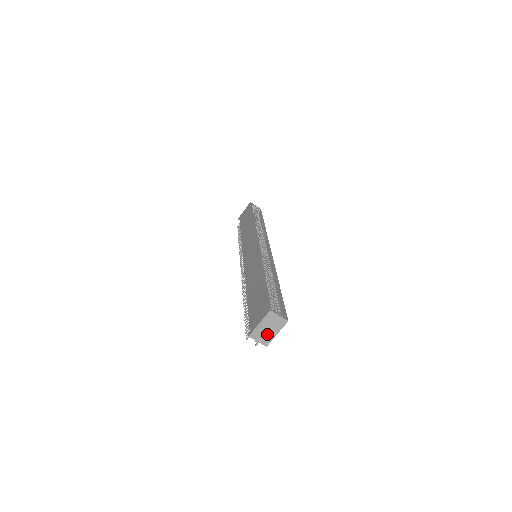
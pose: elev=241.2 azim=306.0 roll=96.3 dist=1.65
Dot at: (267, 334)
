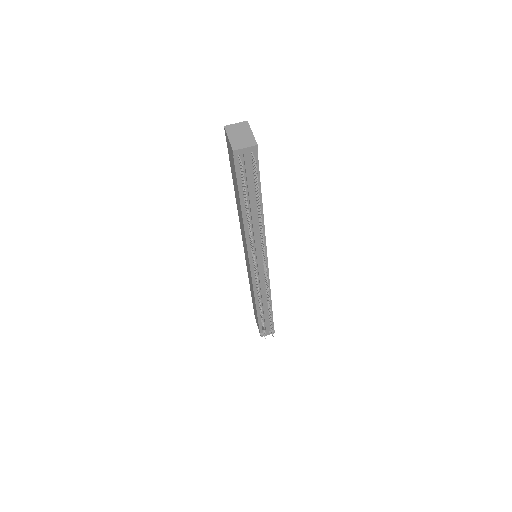
Dot at: (245, 139)
